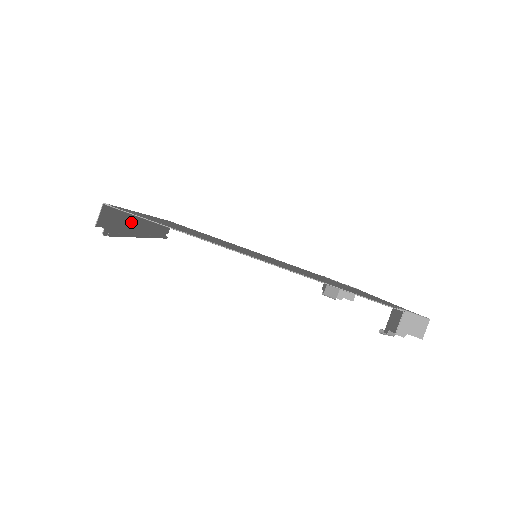
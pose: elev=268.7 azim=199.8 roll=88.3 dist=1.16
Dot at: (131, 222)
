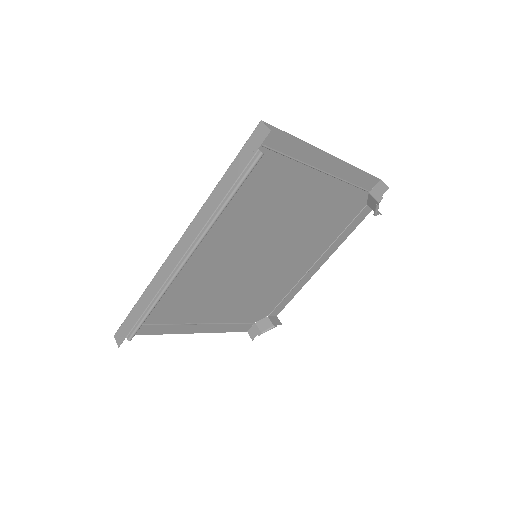
Dot at: (212, 205)
